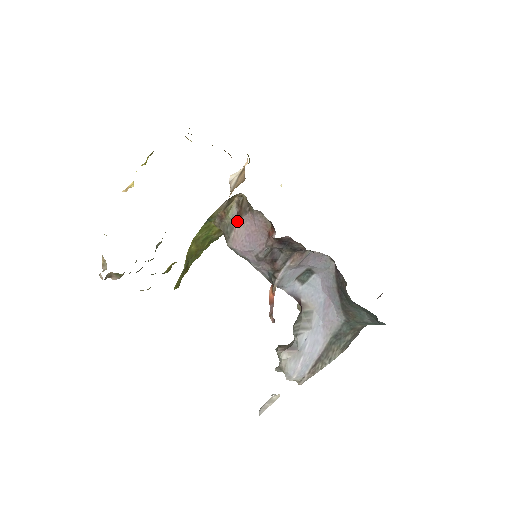
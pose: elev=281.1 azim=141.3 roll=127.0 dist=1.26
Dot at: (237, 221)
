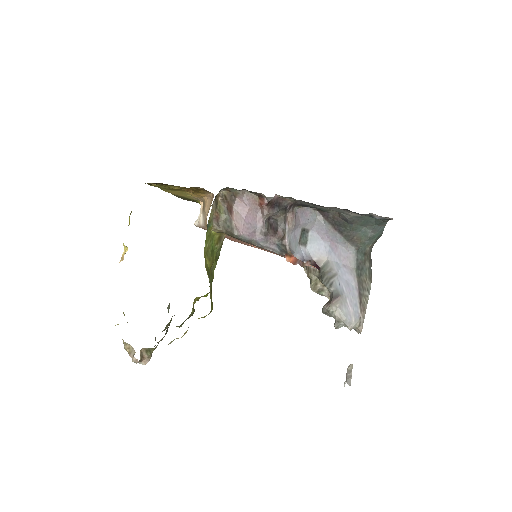
Dot at: (231, 213)
